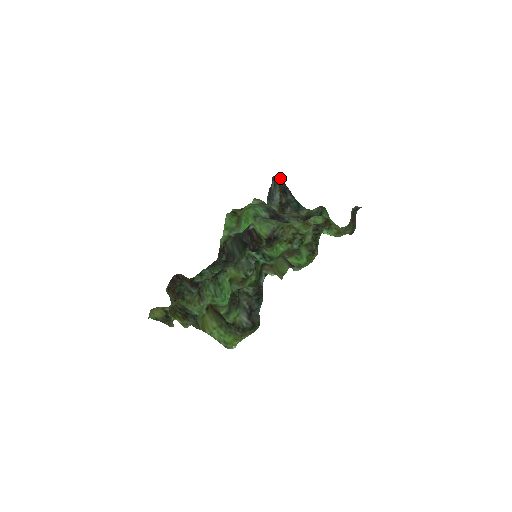
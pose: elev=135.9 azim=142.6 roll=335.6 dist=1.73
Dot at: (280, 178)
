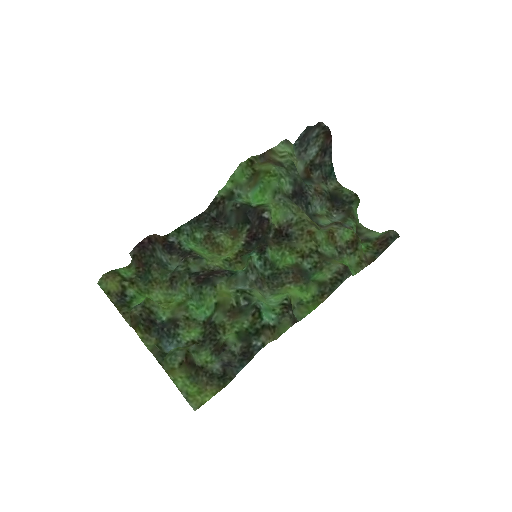
Dot at: (330, 132)
